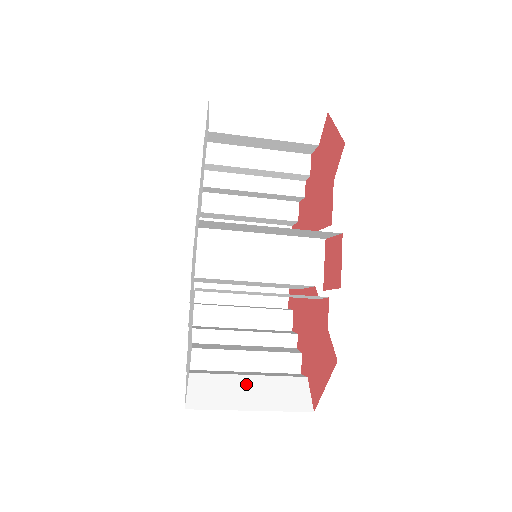
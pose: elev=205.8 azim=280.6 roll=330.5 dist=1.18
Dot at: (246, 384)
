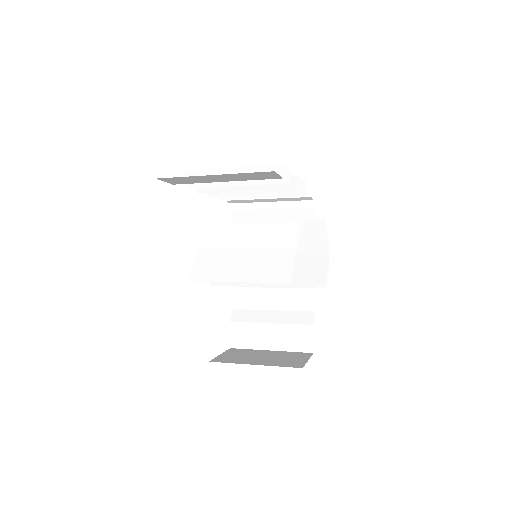
Dot at: (268, 331)
